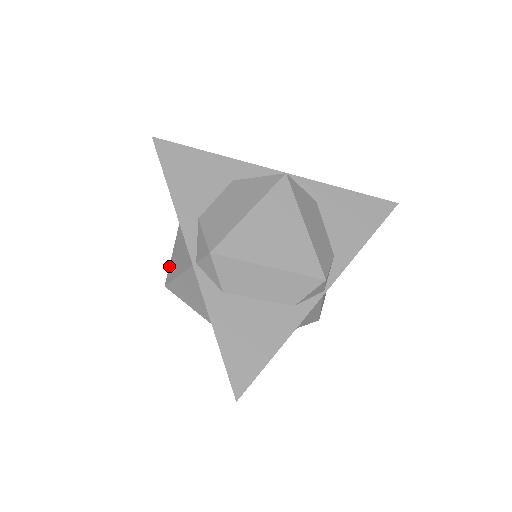
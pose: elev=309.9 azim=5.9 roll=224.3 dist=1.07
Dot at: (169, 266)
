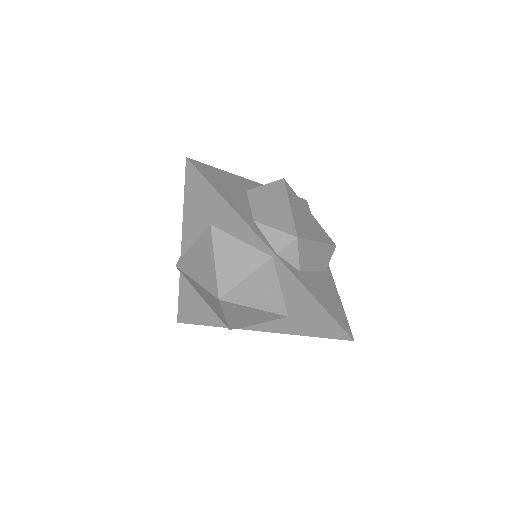
Dot at: (217, 279)
